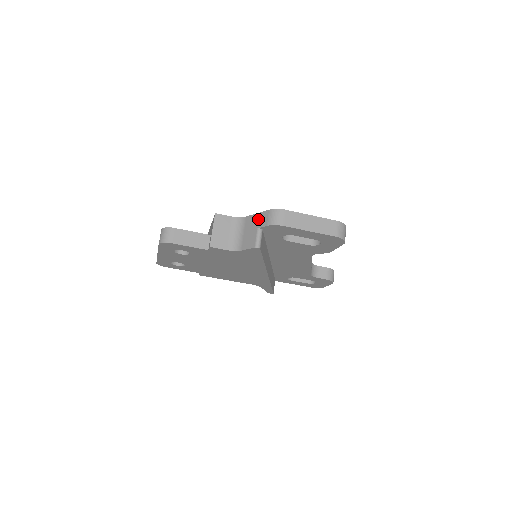
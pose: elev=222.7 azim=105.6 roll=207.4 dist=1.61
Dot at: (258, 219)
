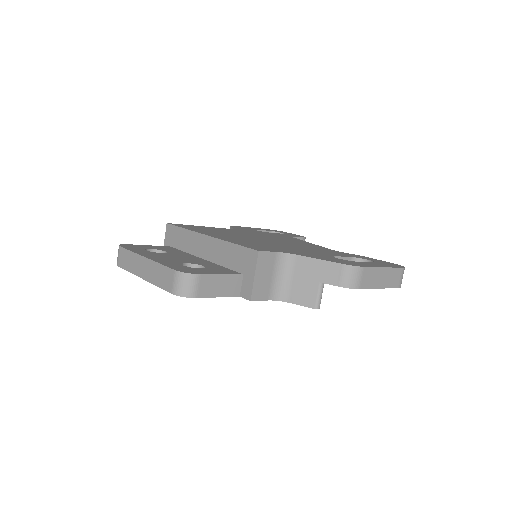
Dot at: (322, 269)
